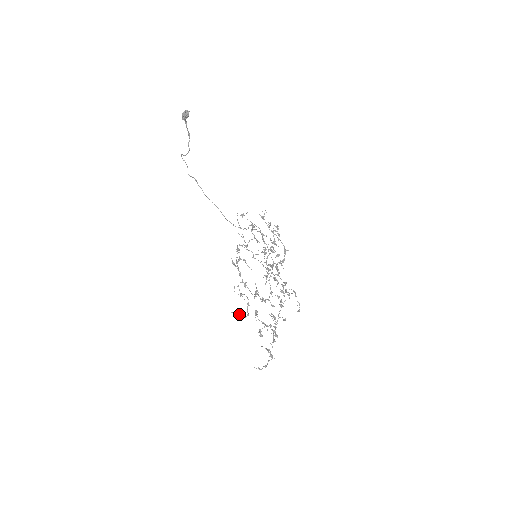
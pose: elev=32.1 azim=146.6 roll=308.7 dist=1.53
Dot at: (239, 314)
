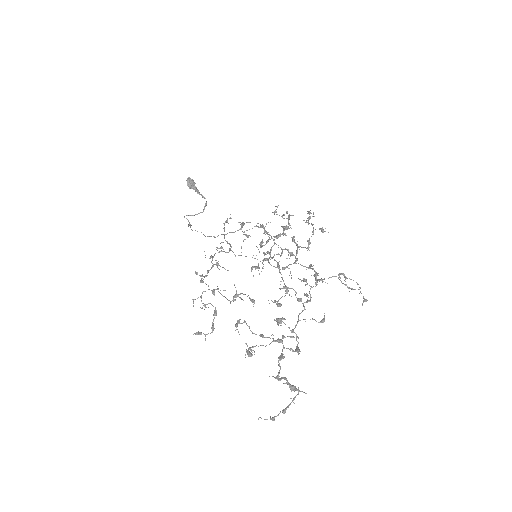
Dot at: (200, 332)
